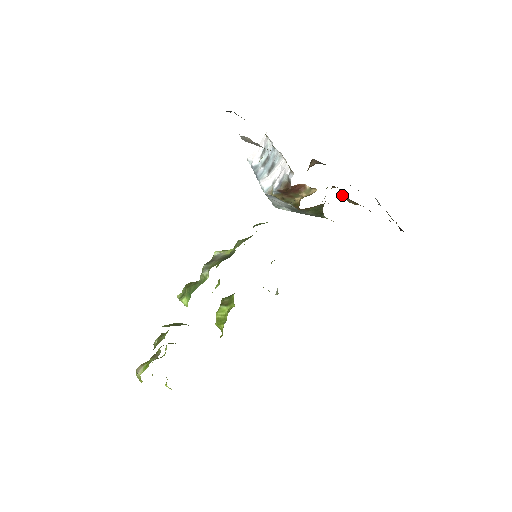
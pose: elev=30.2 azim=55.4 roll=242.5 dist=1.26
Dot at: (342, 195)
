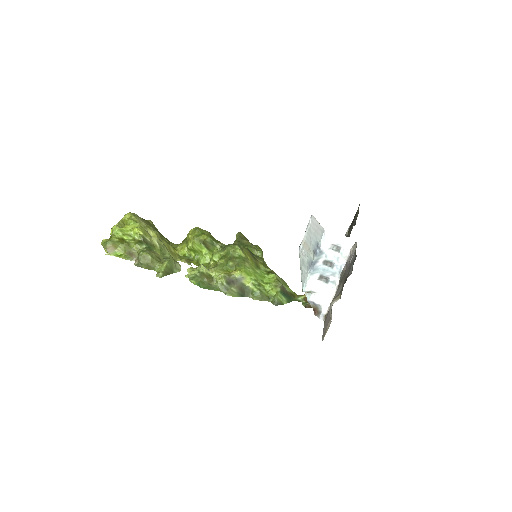
Dot at: occluded
